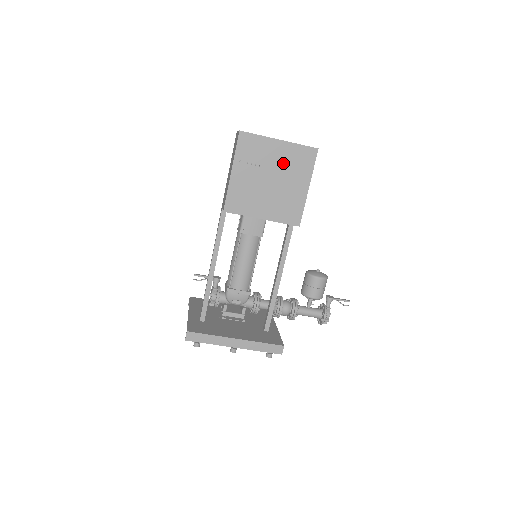
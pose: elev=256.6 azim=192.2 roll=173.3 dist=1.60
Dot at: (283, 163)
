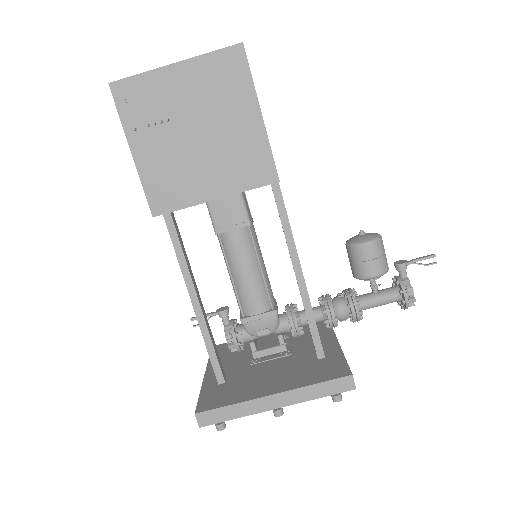
Dot at: (200, 96)
